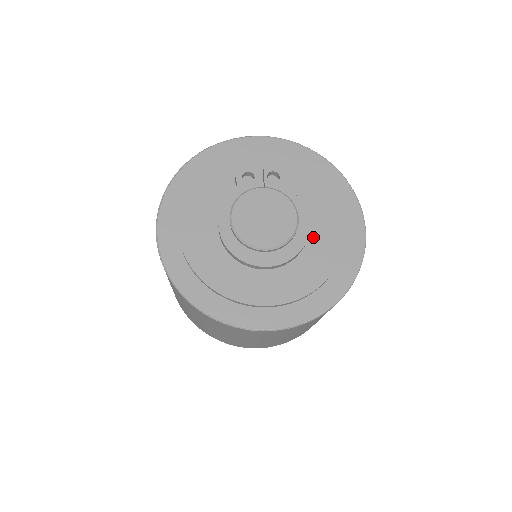
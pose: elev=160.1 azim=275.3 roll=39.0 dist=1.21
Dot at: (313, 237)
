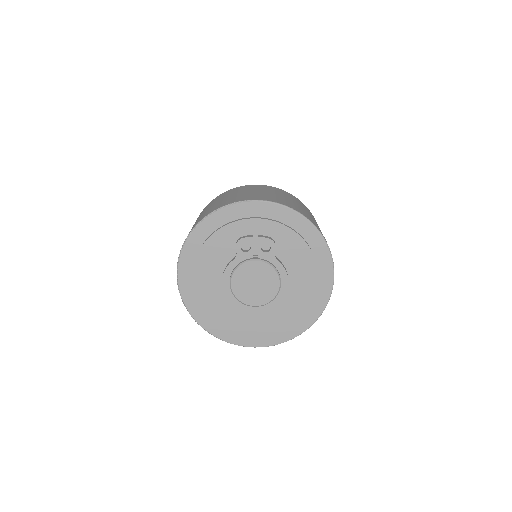
Dot at: (291, 291)
